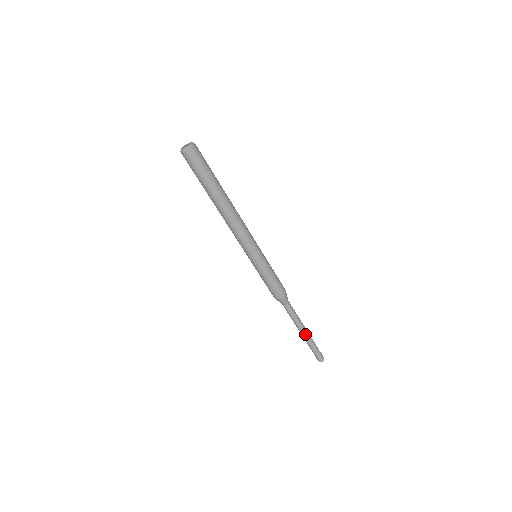
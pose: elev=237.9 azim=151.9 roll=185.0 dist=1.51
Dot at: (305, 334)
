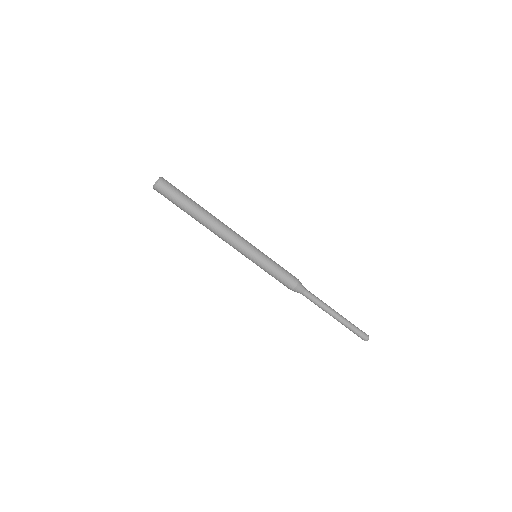
Dot at: (337, 315)
